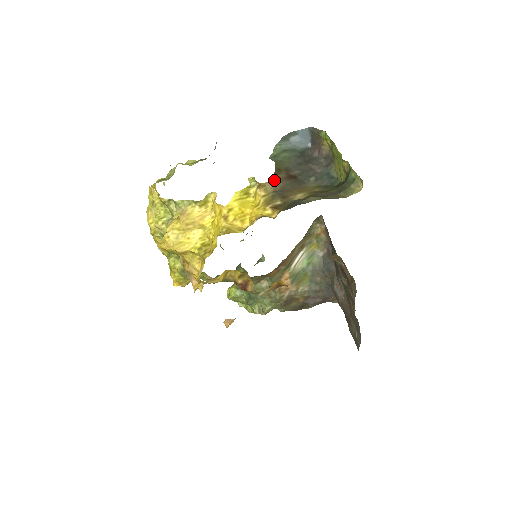
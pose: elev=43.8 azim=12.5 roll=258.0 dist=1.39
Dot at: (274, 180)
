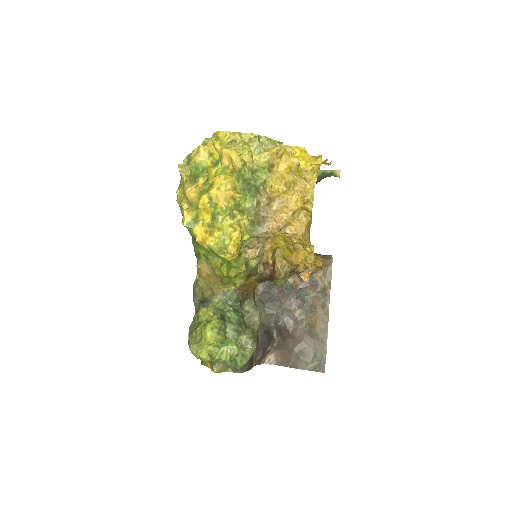
Dot at: occluded
